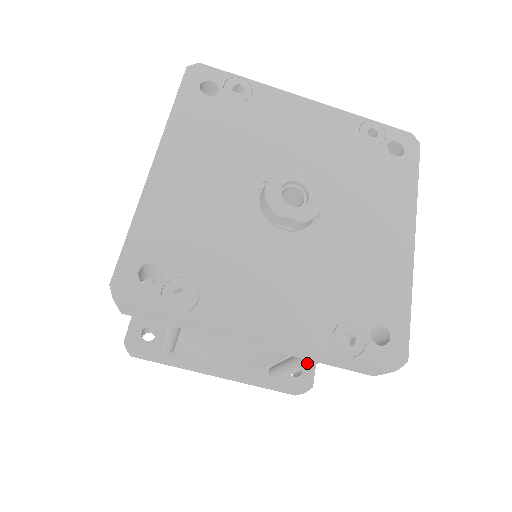
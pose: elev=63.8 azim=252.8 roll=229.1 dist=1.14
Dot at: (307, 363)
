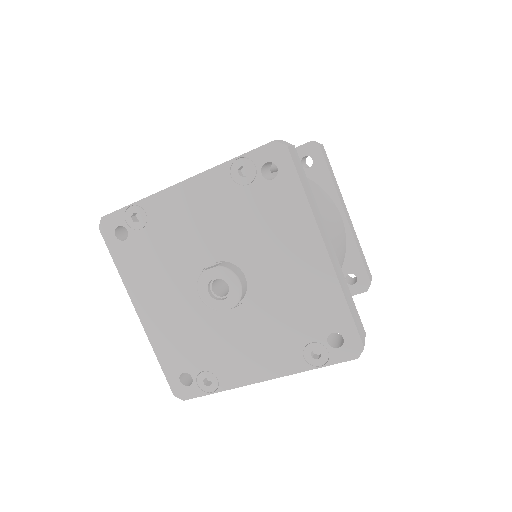
Dot at: occluded
